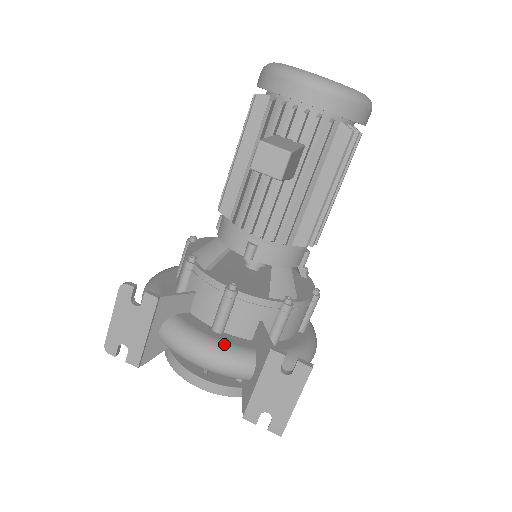
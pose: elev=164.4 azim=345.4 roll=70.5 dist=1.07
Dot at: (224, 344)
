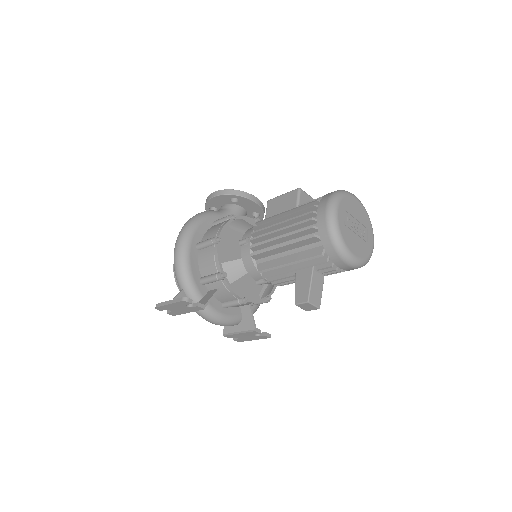
Dot at: (229, 317)
